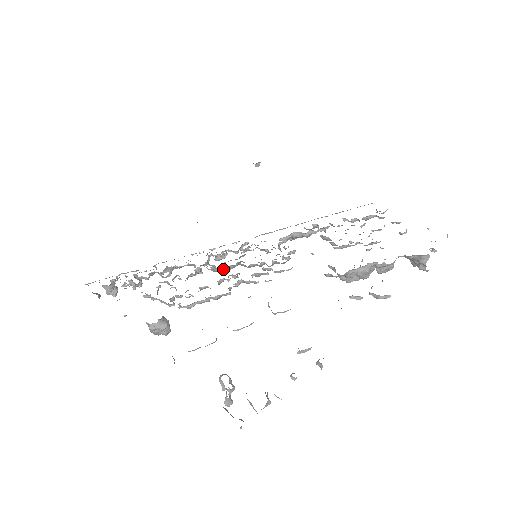
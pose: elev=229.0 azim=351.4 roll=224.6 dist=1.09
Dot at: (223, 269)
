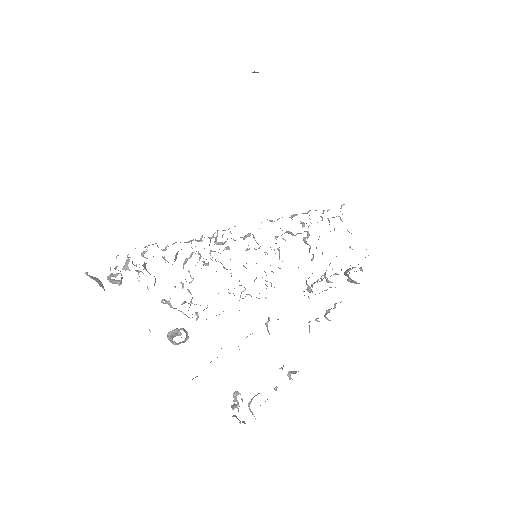
Dot at: occluded
